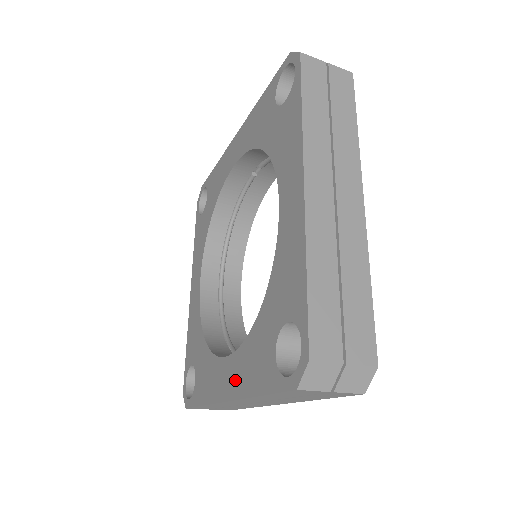
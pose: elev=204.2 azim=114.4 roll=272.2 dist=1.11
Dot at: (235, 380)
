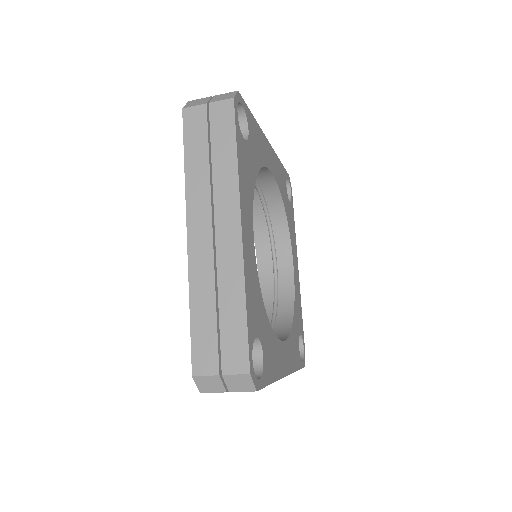
Dot at: occluded
